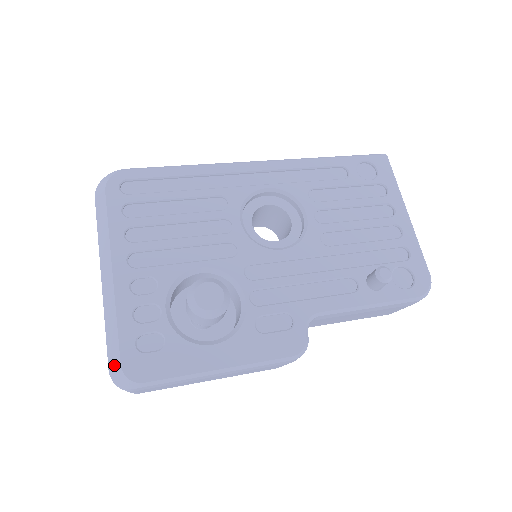
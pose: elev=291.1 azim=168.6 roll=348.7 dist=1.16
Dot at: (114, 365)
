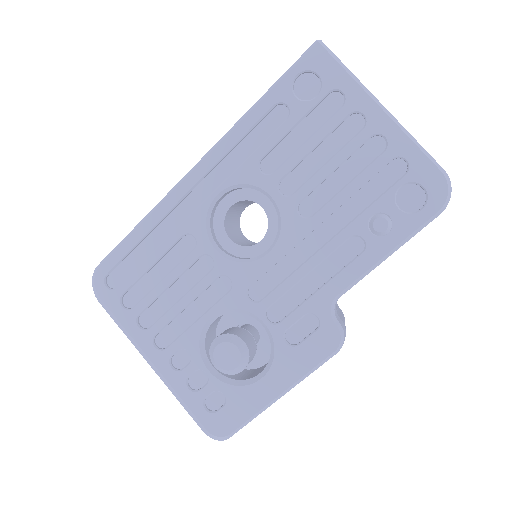
Dot at: (203, 429)
